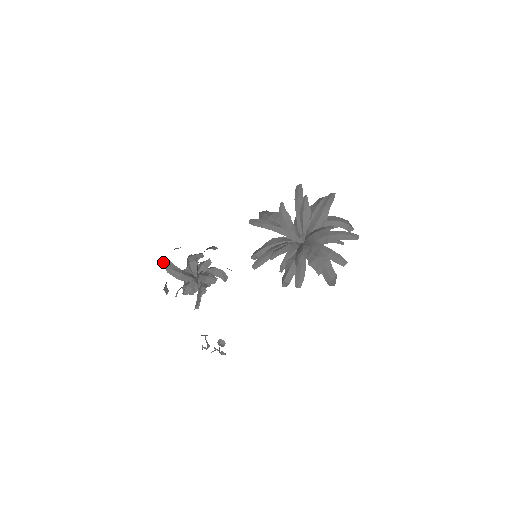
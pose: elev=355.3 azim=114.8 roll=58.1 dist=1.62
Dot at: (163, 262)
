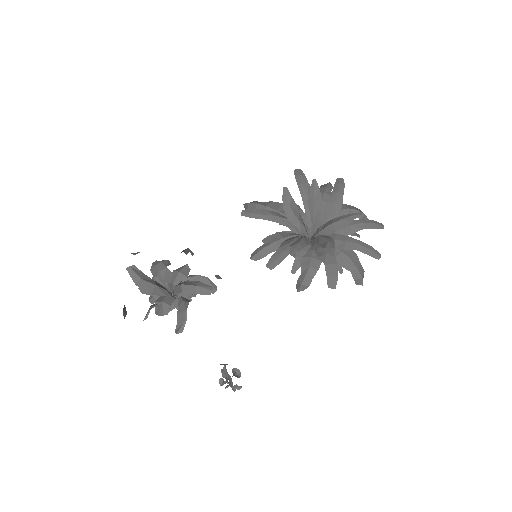
Dot at: (128, 270)
